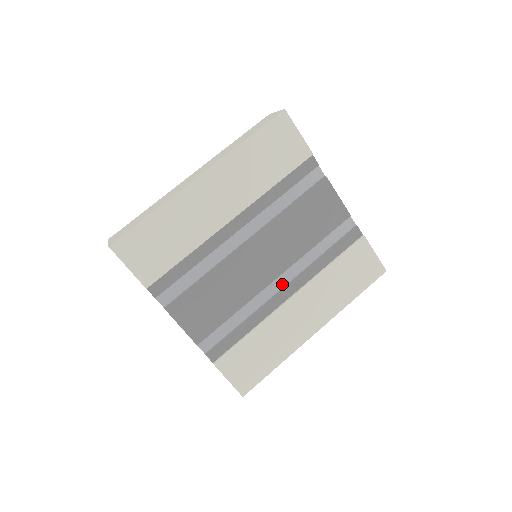
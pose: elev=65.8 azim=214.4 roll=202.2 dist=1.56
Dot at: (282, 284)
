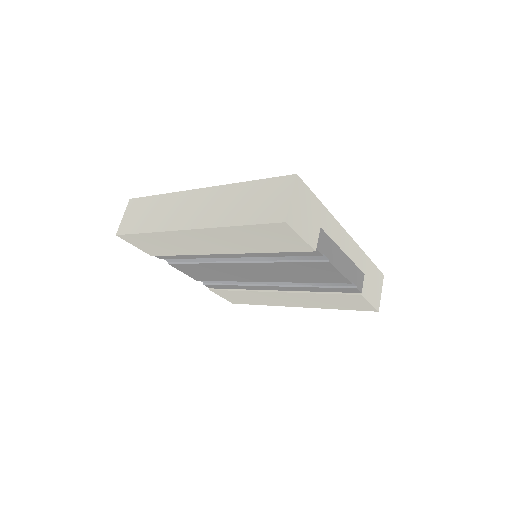
Dot at: (271, 283)
